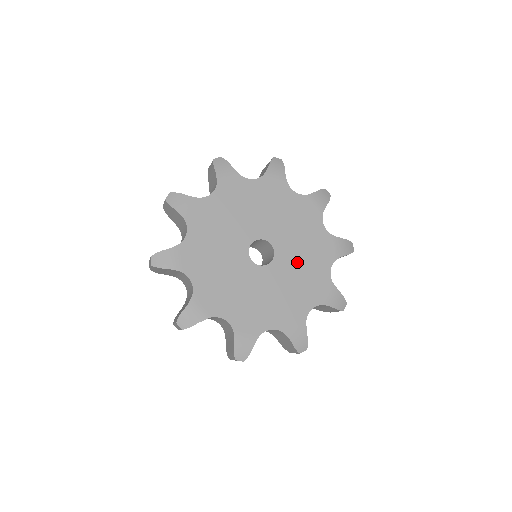
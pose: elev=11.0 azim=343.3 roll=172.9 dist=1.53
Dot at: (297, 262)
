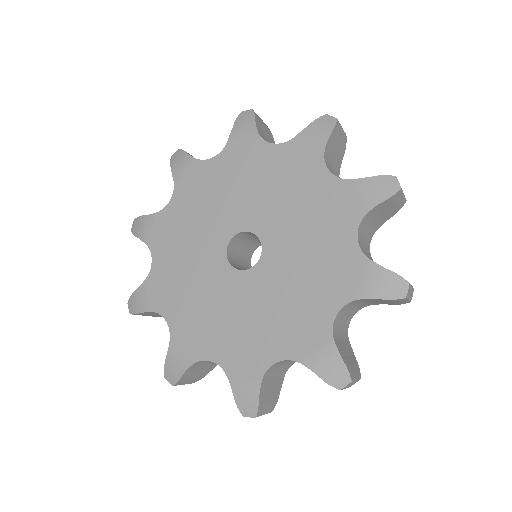
Dot at: (288, 281)
